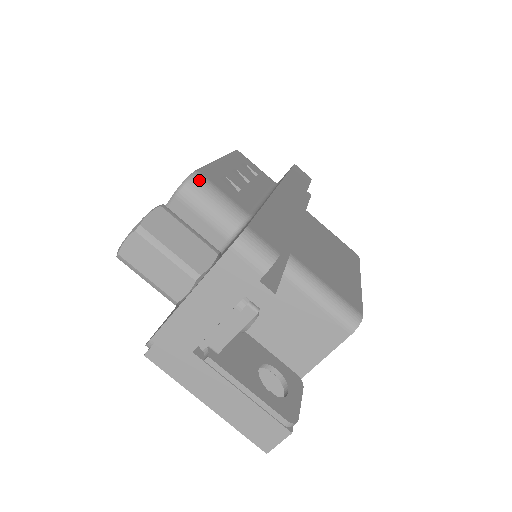
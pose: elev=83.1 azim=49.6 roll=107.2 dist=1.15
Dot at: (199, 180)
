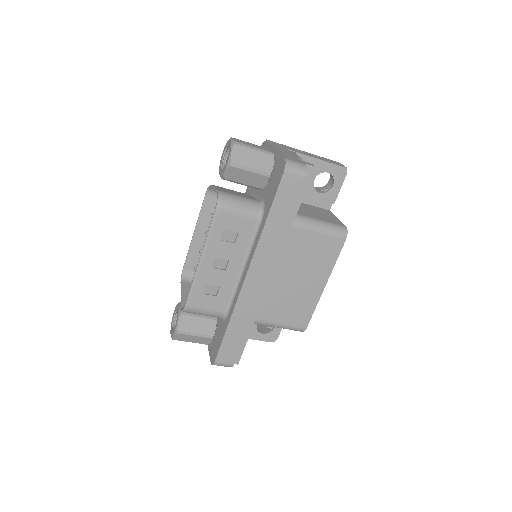
Dot at: (189, 311)
